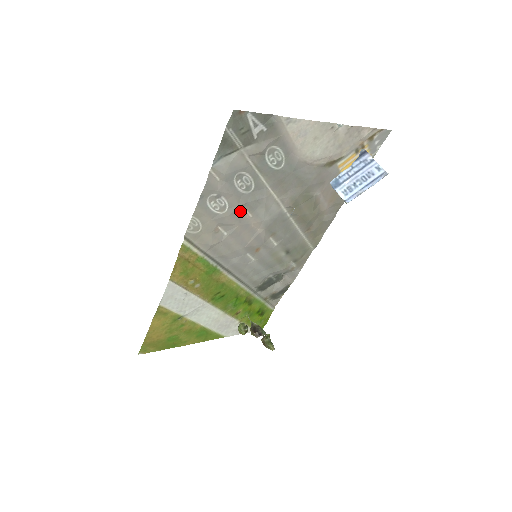
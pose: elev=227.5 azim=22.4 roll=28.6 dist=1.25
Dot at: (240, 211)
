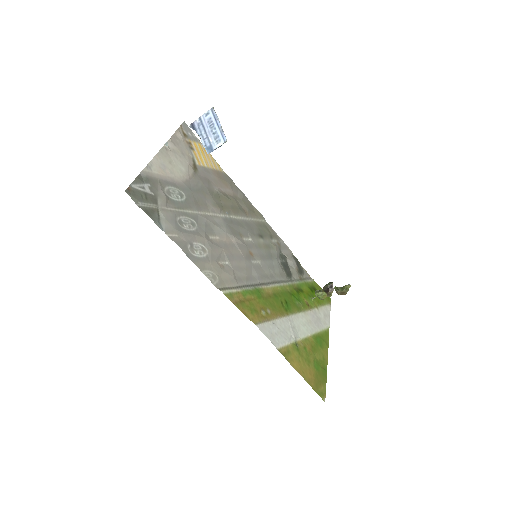
Dot at: (211, 241)
